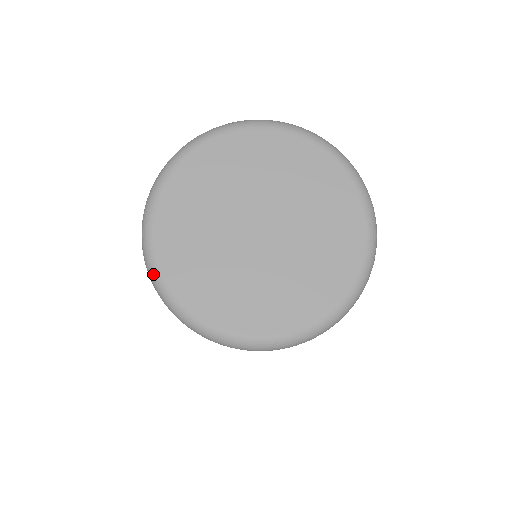
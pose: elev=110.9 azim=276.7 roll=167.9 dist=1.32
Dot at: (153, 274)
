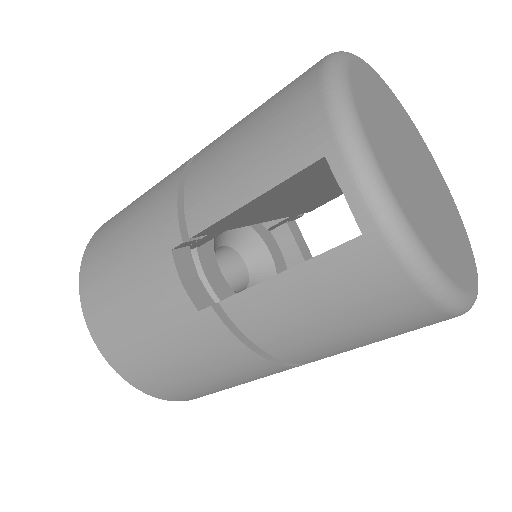
Dot at: (401, 226)
